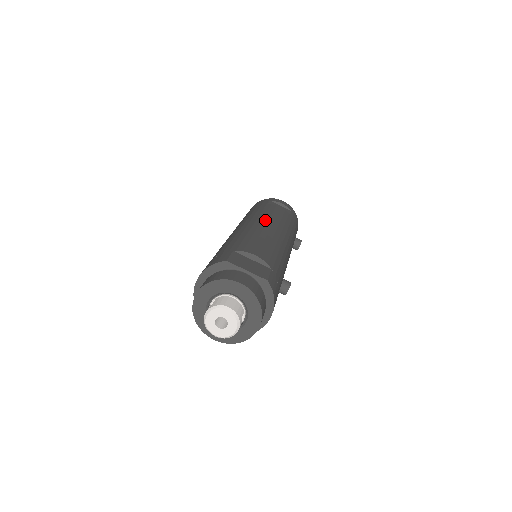
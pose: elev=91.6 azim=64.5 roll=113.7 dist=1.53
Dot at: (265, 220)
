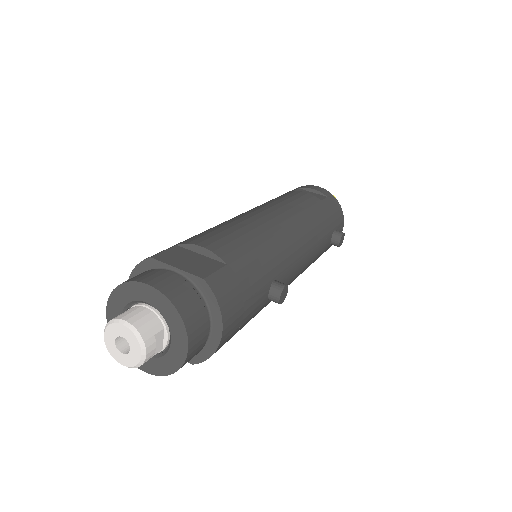
Dot at: (265, 207)
